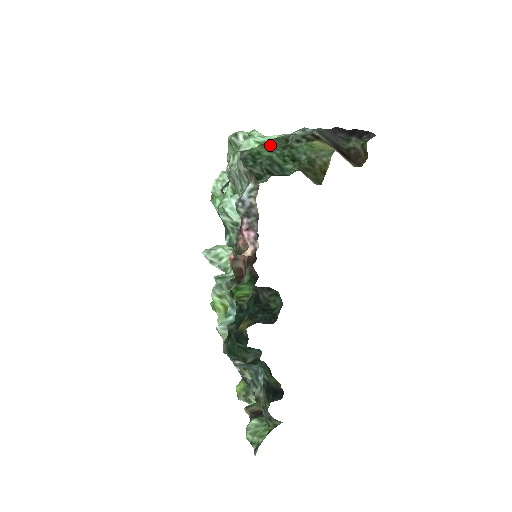
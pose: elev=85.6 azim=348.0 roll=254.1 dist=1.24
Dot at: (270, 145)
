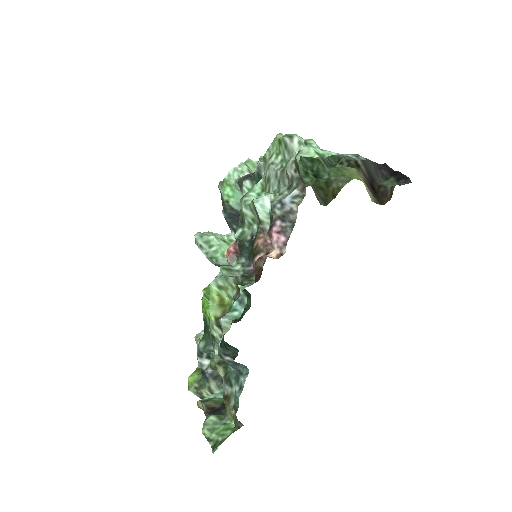
Dot at: occluded
